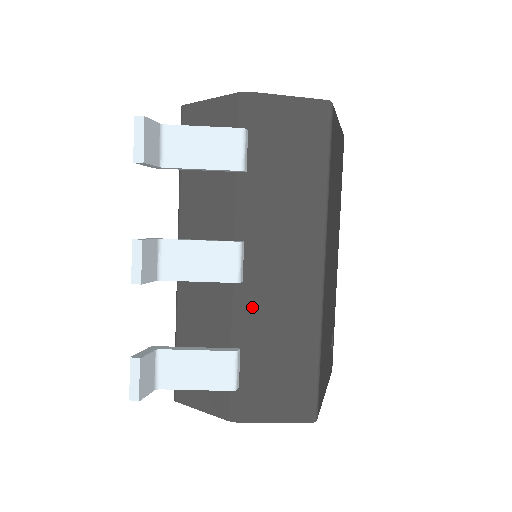
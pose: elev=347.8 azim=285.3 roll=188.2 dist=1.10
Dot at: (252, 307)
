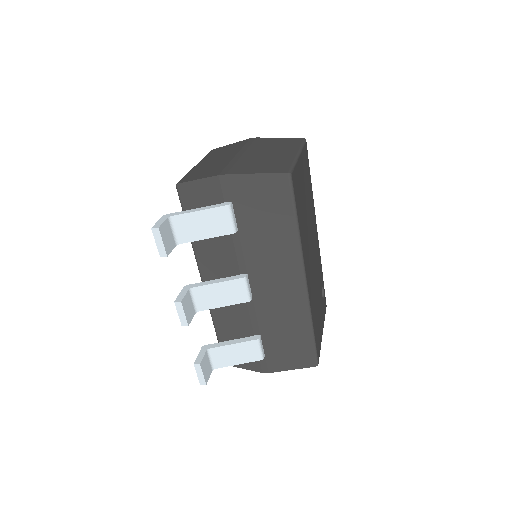
Dot at: (262, 311)
